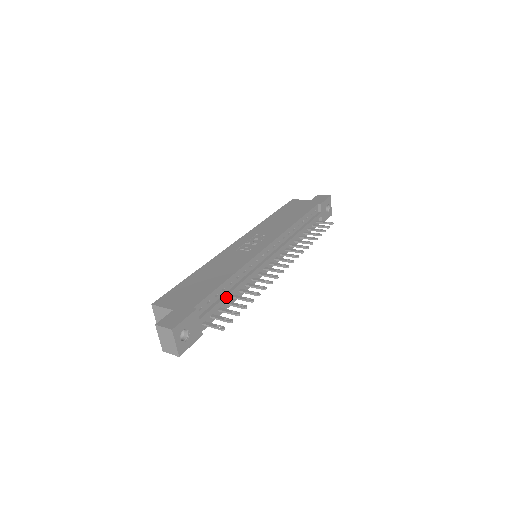
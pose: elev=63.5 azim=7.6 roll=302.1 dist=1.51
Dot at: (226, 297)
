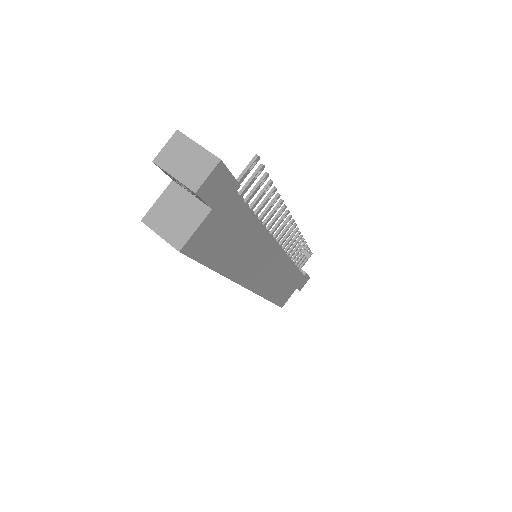
Dot at: occluded
